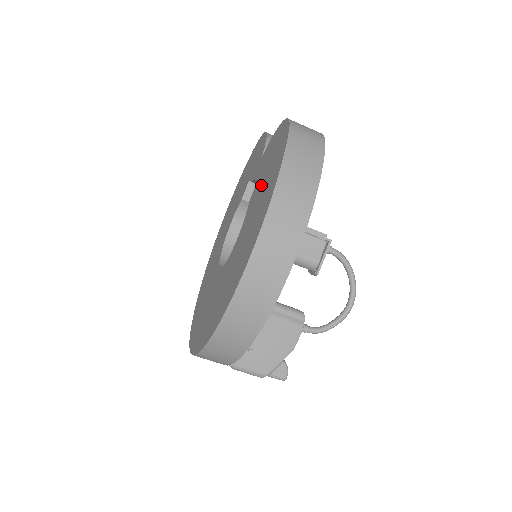
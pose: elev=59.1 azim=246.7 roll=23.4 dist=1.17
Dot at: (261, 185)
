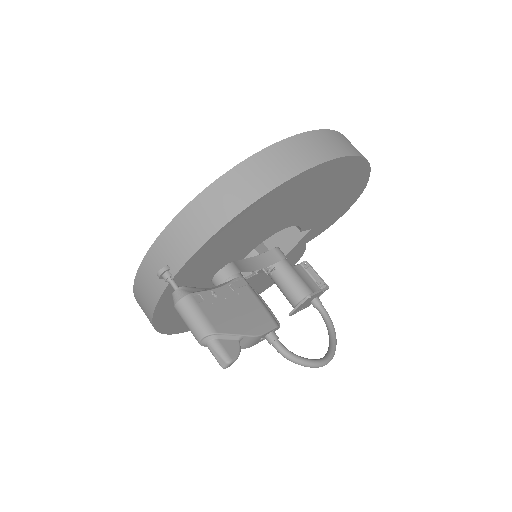
Dot at: occluded
